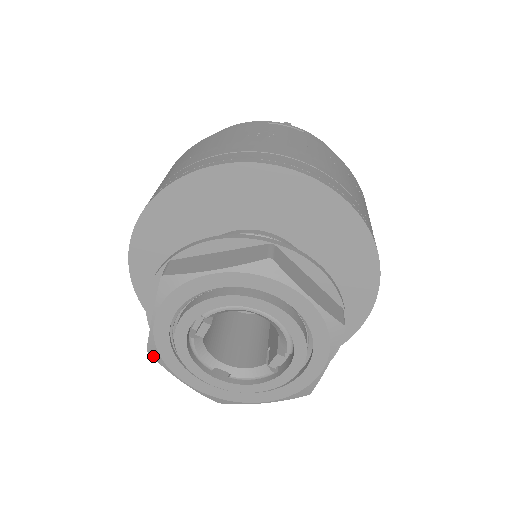
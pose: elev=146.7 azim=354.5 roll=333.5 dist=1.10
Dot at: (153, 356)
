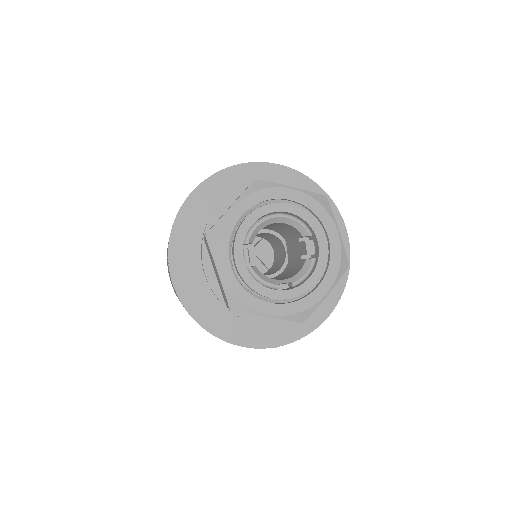
Dot at: (236, 309)
